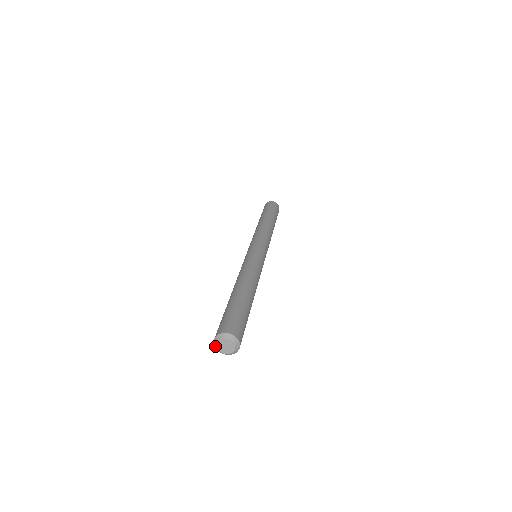
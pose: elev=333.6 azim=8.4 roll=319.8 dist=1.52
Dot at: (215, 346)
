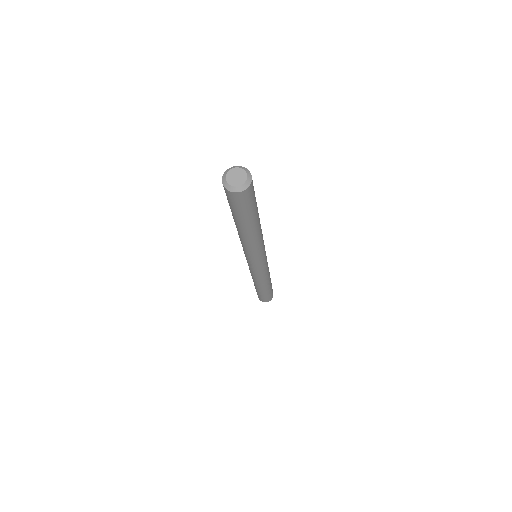
Dot at: (226, 186)
